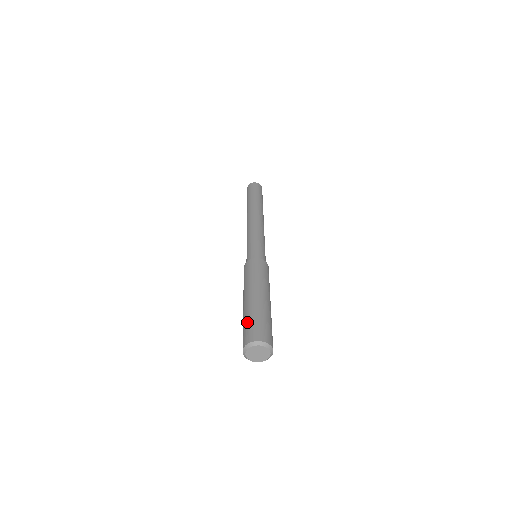
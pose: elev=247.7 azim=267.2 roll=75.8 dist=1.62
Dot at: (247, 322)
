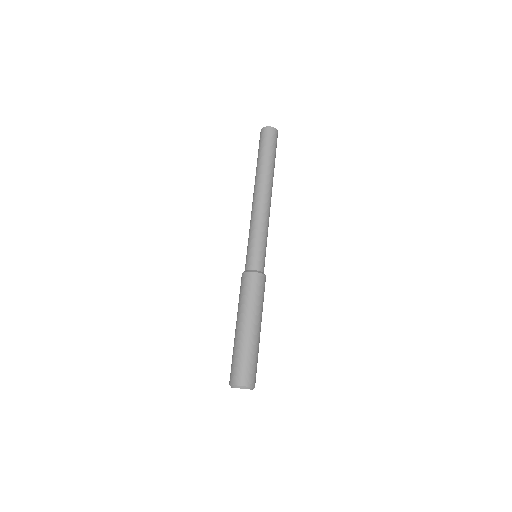
Dot at: (232, 359)
